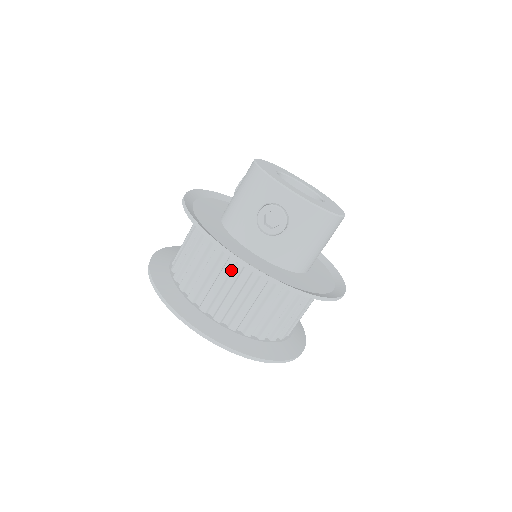
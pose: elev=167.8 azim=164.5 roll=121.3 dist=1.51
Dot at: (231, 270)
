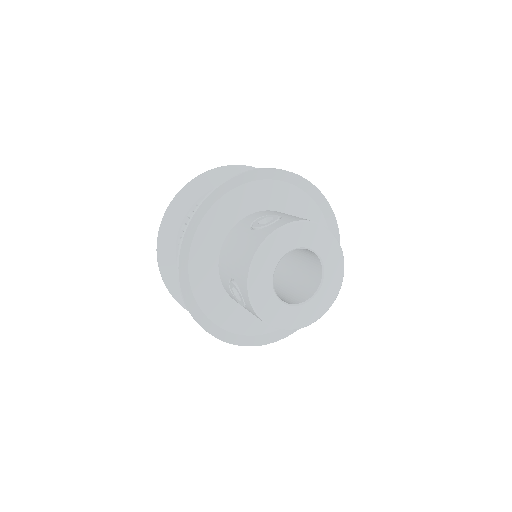
Dot at: occluded
